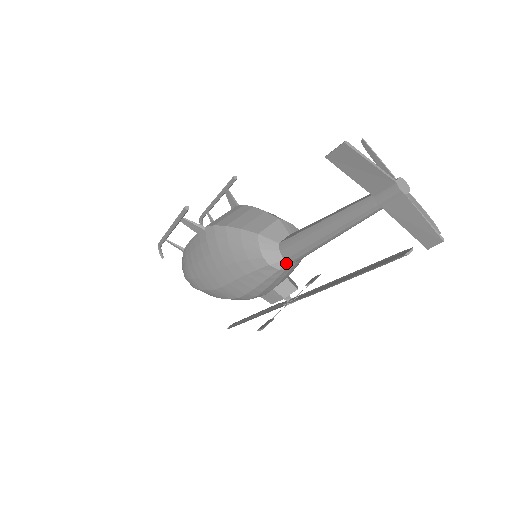
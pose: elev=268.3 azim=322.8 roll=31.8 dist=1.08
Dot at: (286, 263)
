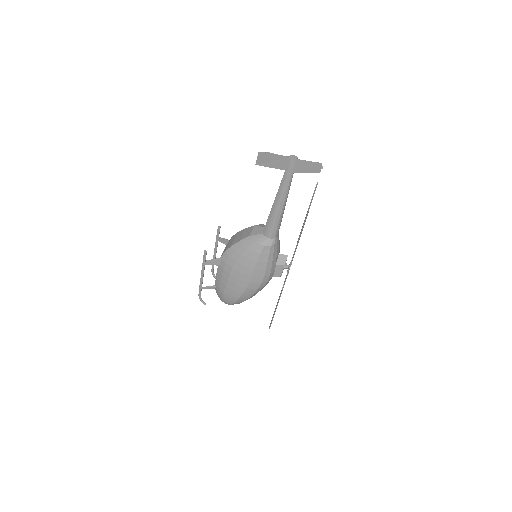
Dot at: (272, 240)
